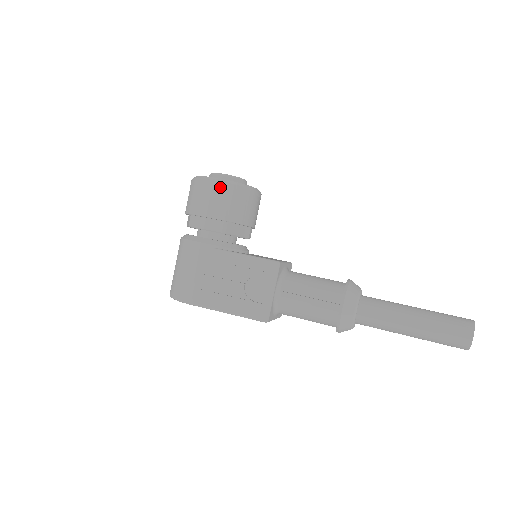
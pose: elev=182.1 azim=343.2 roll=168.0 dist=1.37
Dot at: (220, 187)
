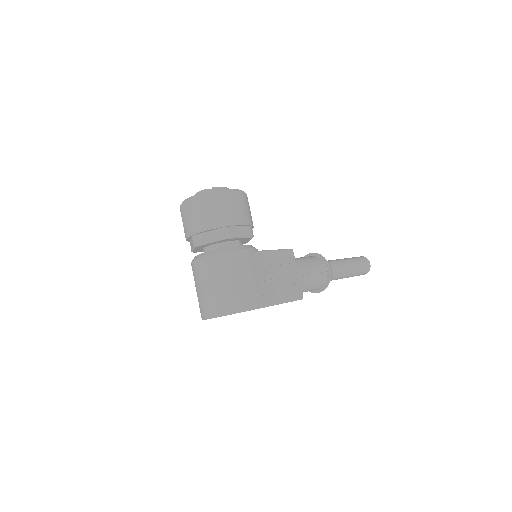
Dot at: (241, 196)
